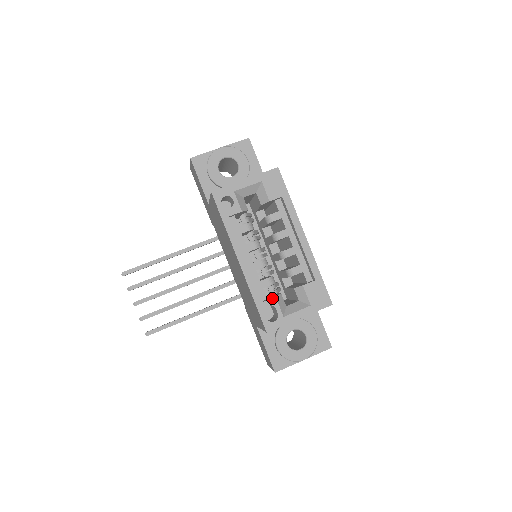
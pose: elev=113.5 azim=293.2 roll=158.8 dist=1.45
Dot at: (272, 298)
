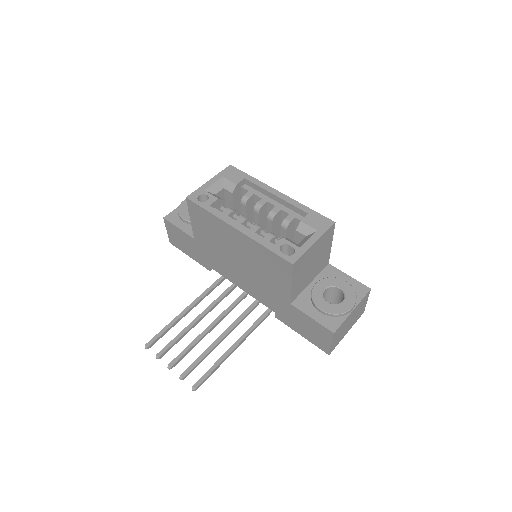
Dot at: (280, 240)
